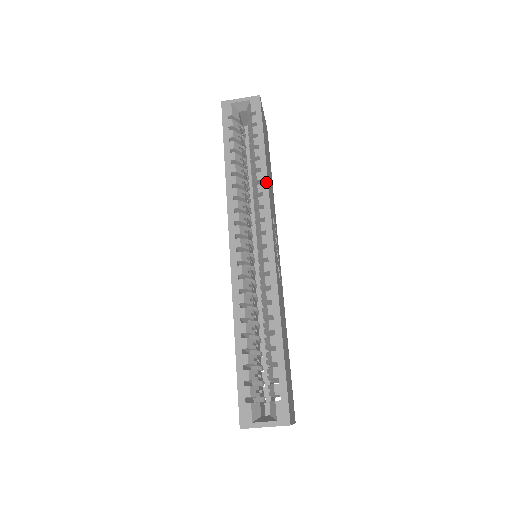
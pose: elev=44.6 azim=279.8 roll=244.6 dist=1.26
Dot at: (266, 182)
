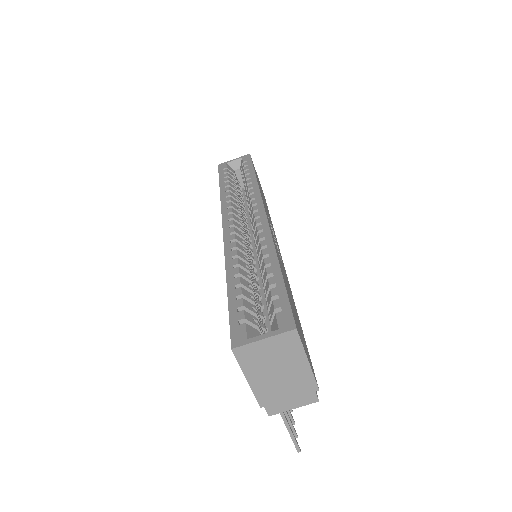
Dot at: (257, 186)
